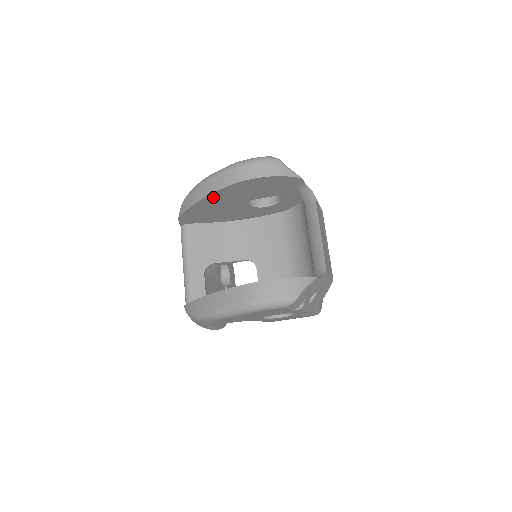
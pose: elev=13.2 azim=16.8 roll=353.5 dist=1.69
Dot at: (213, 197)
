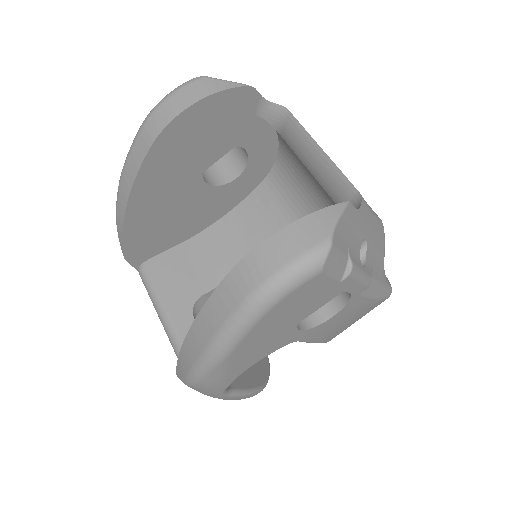
Dot at: (142, 187)
